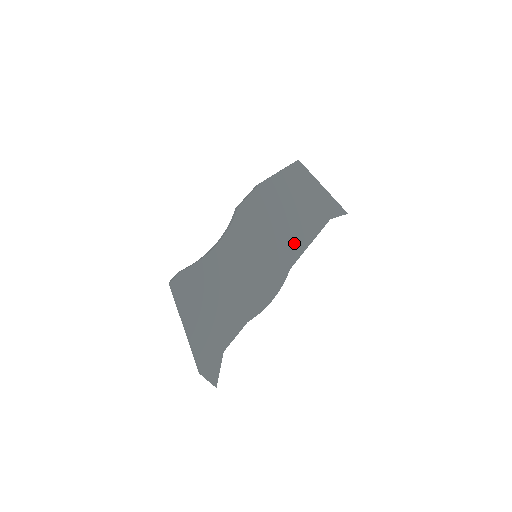
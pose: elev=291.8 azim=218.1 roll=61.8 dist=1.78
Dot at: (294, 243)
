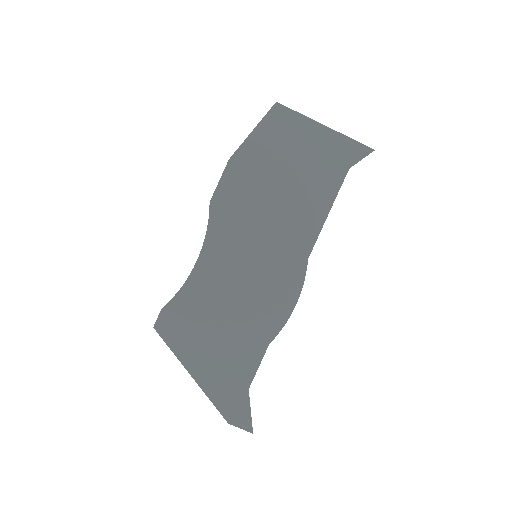
Dot at: (304, 221)
